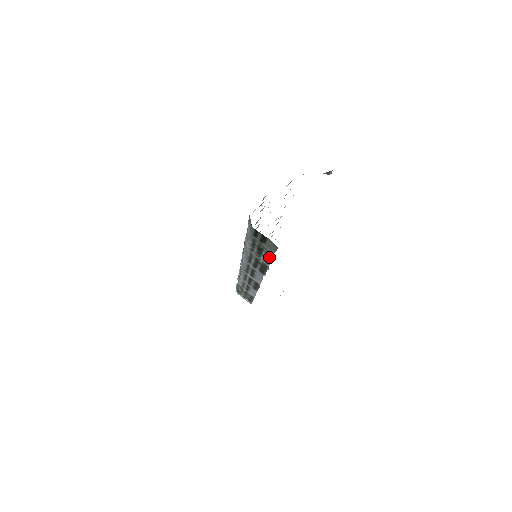
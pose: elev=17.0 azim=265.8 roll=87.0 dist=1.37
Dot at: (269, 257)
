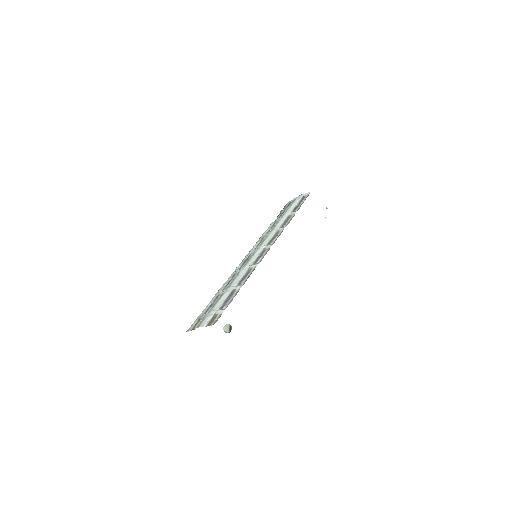
Dot at: occluded
